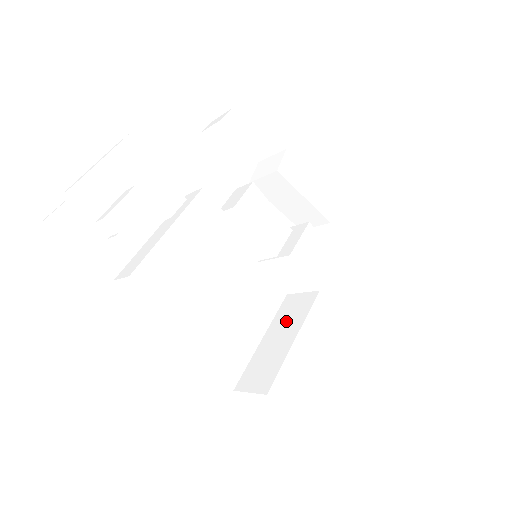
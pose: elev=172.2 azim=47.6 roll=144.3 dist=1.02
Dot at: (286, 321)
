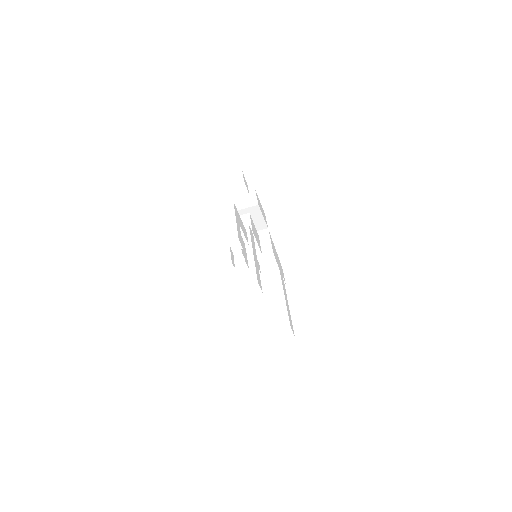
Dot at: (269, 289)
